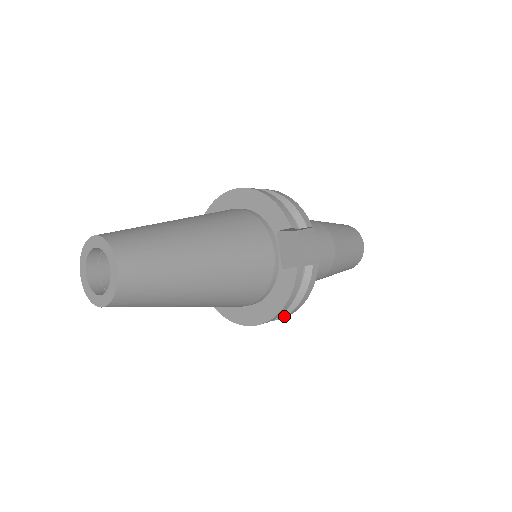
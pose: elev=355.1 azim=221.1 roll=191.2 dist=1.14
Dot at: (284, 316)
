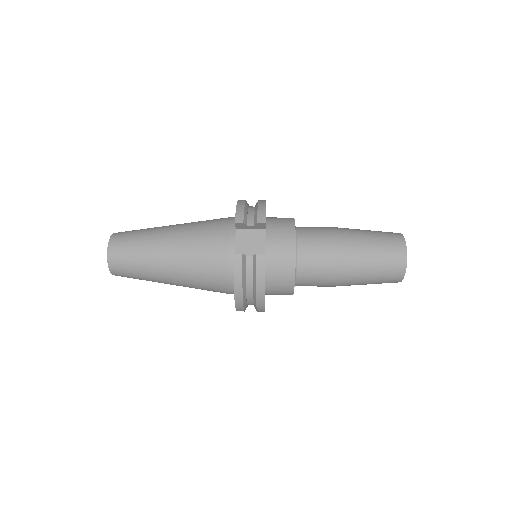
Dot at: (256, 303)
